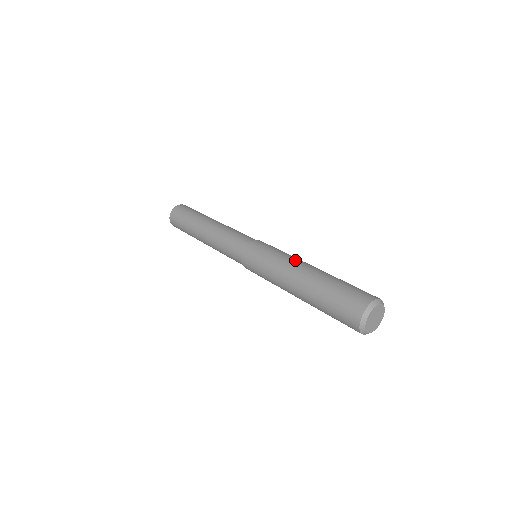
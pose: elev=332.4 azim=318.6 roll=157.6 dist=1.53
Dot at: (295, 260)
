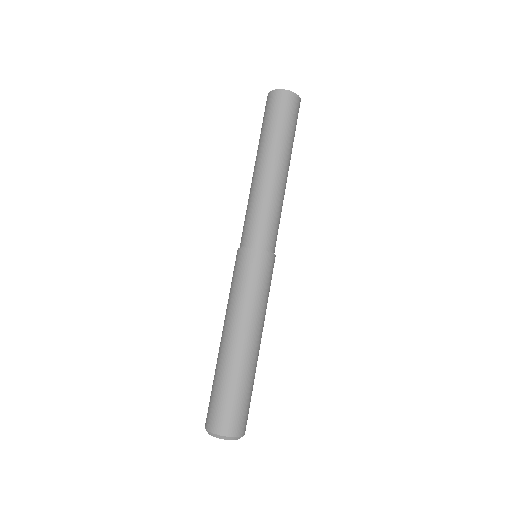
Dot at: (237, 319)
